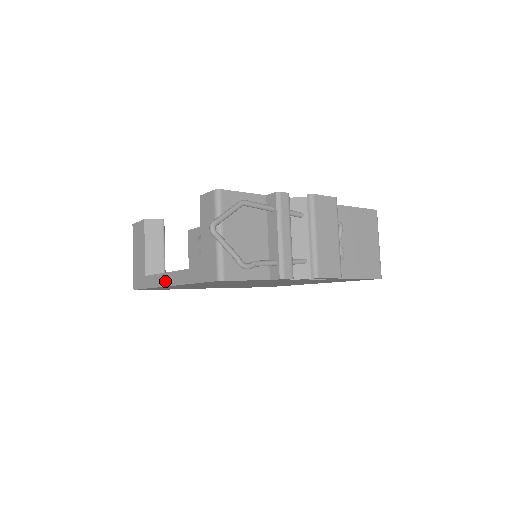
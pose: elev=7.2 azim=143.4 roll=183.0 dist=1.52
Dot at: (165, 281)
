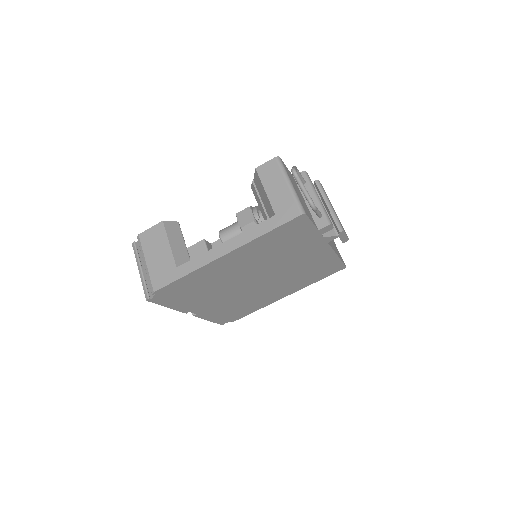
Dot at: (217, 253)
